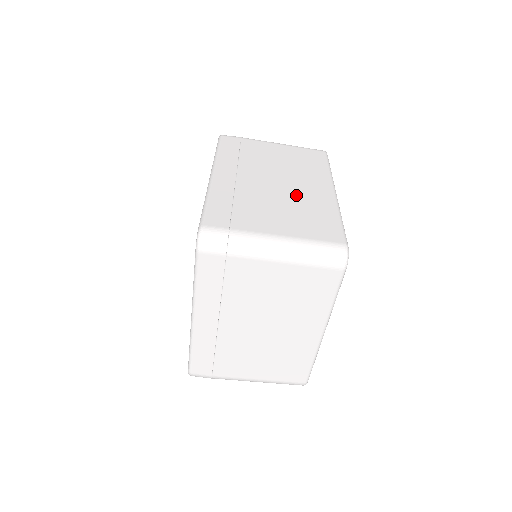
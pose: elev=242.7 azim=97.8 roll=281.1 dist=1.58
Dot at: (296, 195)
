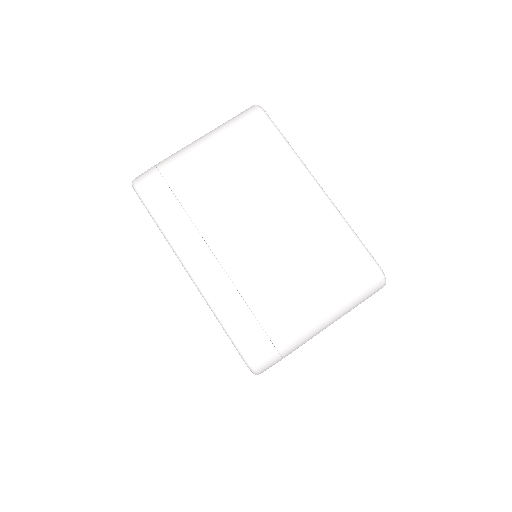
Dot at: occluded
